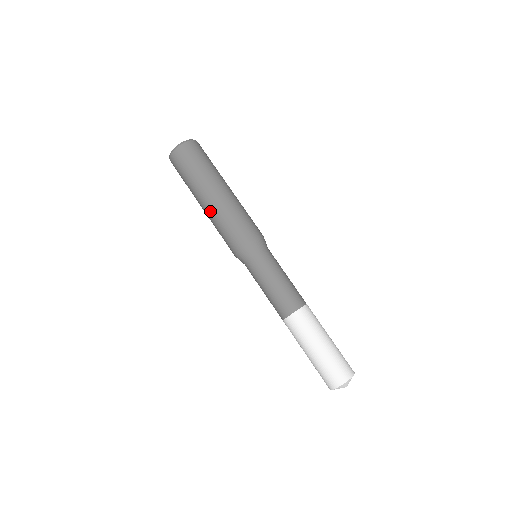
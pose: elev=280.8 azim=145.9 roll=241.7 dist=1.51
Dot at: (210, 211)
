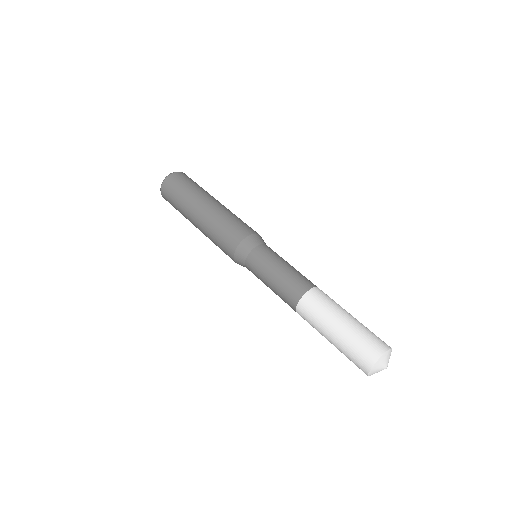
Dot at: (202, 231)
